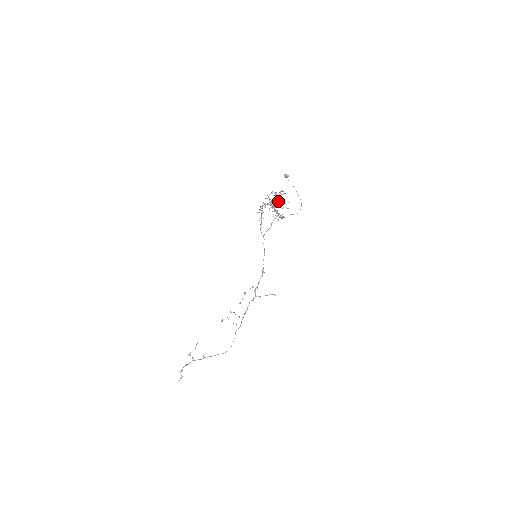
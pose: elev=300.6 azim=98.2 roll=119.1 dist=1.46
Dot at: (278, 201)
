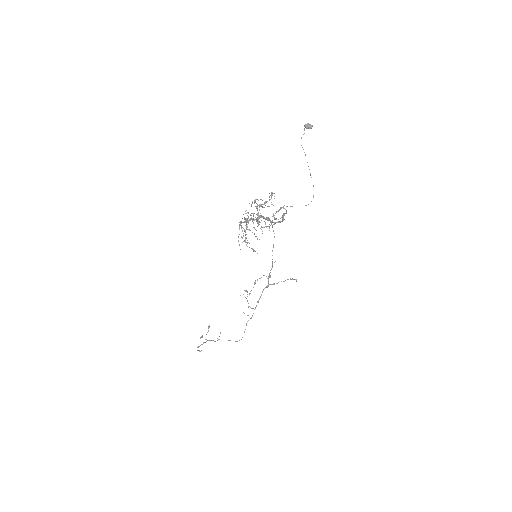
Dot at: occluded
